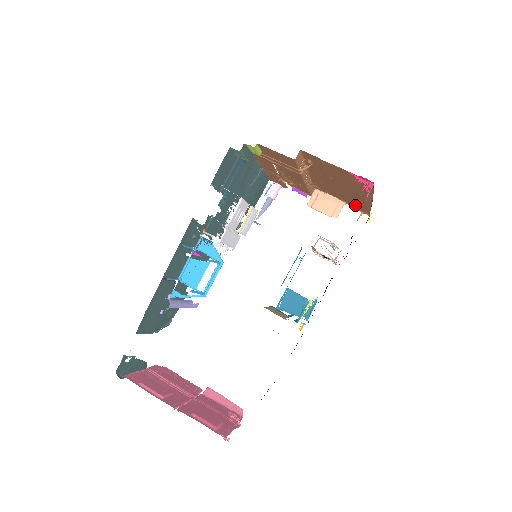
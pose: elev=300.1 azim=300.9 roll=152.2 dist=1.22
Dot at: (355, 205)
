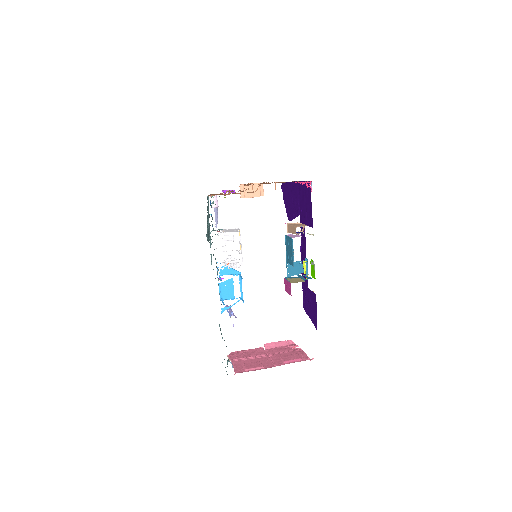
Dot at: occluded
